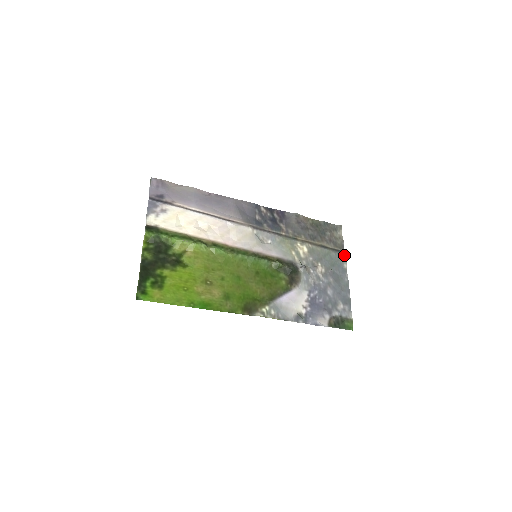
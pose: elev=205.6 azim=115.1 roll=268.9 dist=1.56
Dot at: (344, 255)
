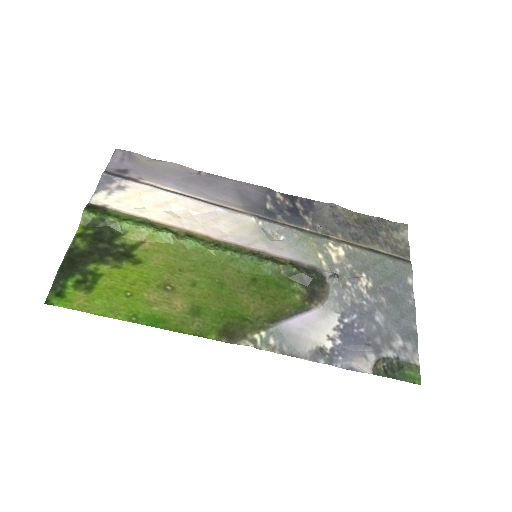
Dot at: (409, 265)
